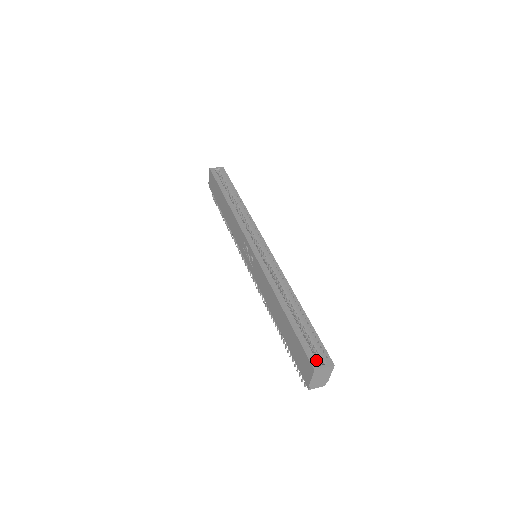
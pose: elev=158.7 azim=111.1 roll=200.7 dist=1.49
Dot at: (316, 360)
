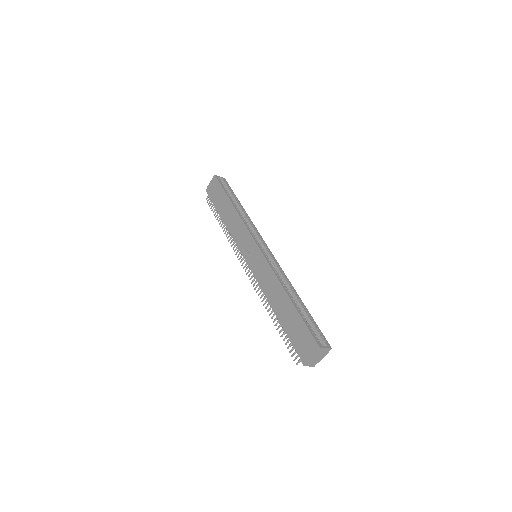
Dot at: (320, 341)
